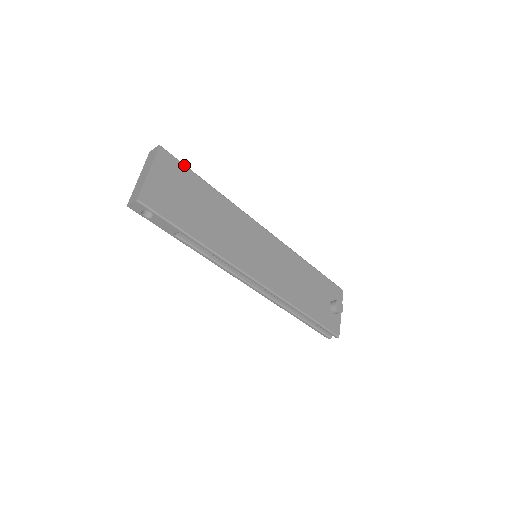
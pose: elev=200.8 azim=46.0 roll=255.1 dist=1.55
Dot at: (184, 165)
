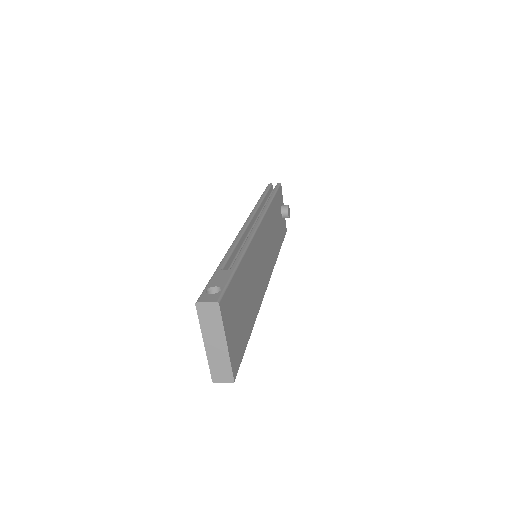
Dot at: (230, 283)
